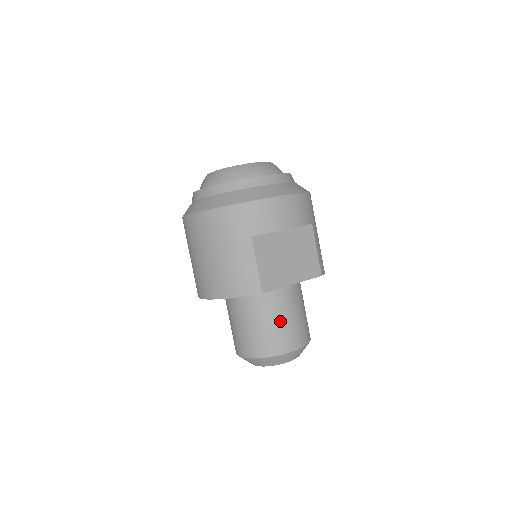
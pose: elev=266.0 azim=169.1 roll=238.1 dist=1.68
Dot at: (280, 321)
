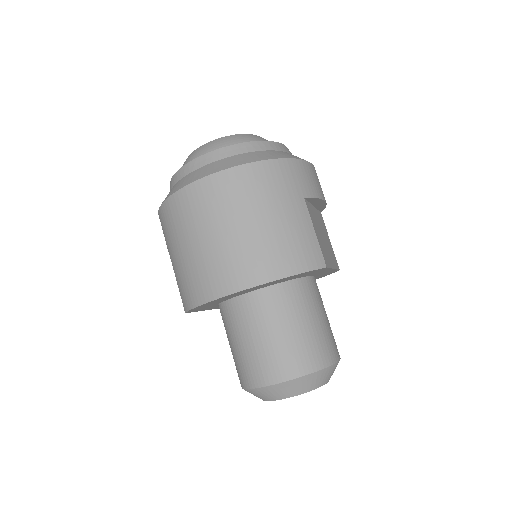
Dot at: (323, 320)
